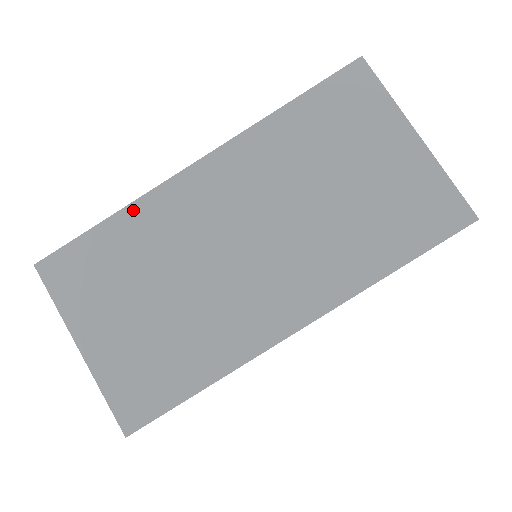
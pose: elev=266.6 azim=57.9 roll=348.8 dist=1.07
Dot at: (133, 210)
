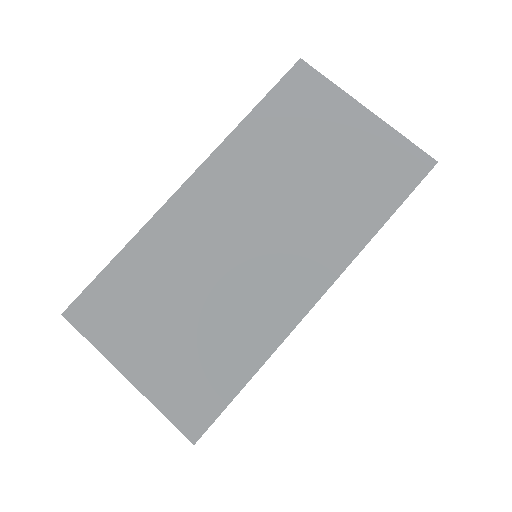
Dot at: (141, 238)
